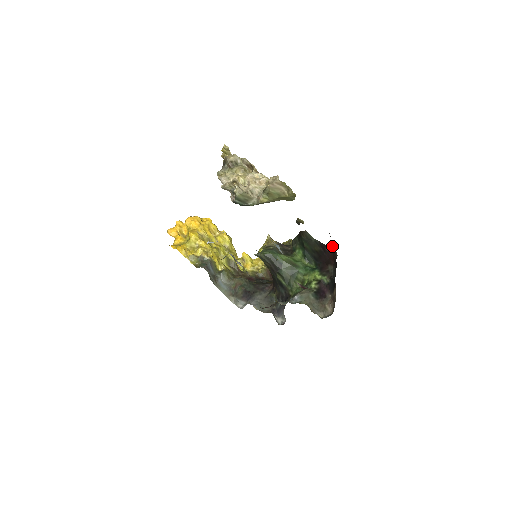
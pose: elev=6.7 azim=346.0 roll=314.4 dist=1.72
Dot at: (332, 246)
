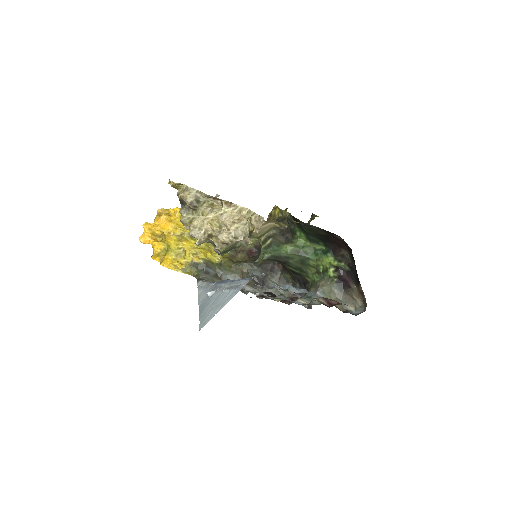
Dot at: occluded
